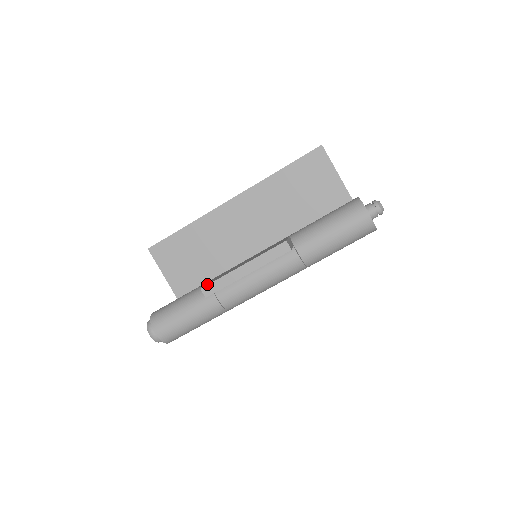
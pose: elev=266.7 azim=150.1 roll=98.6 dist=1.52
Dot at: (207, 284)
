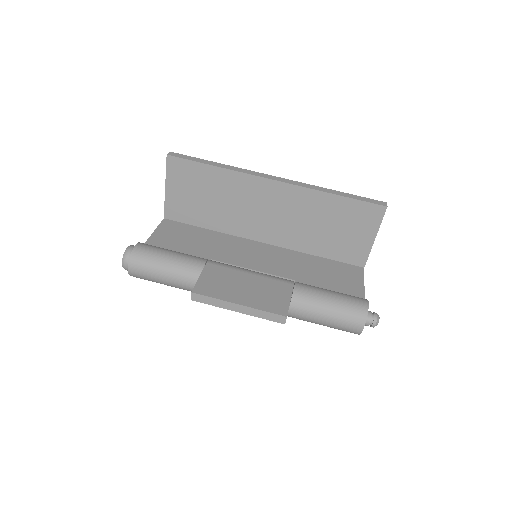
Dot at: (200, 290)
